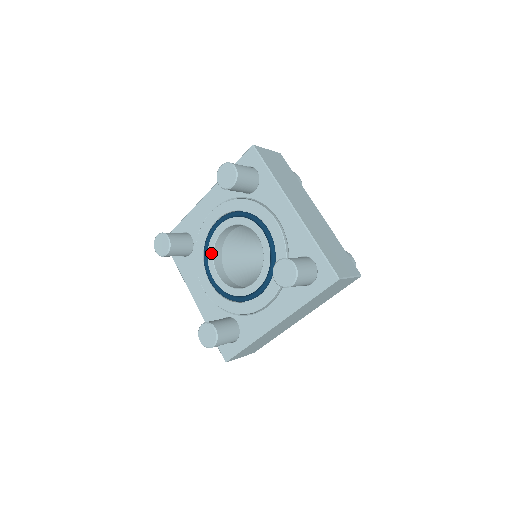
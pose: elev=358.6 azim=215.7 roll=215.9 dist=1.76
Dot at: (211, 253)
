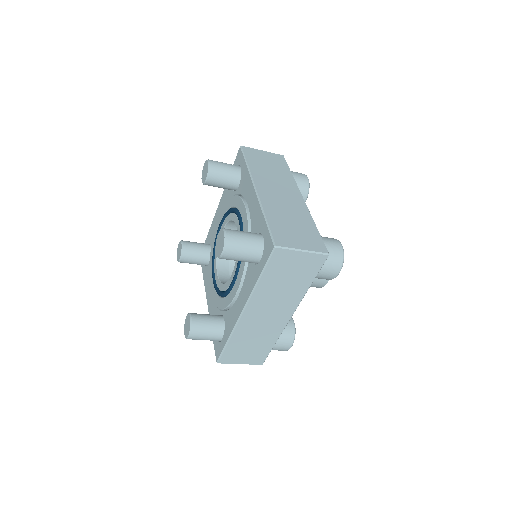
Dot at: occluded
